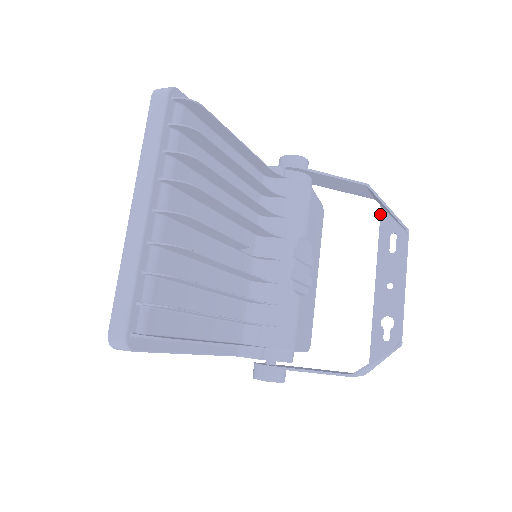
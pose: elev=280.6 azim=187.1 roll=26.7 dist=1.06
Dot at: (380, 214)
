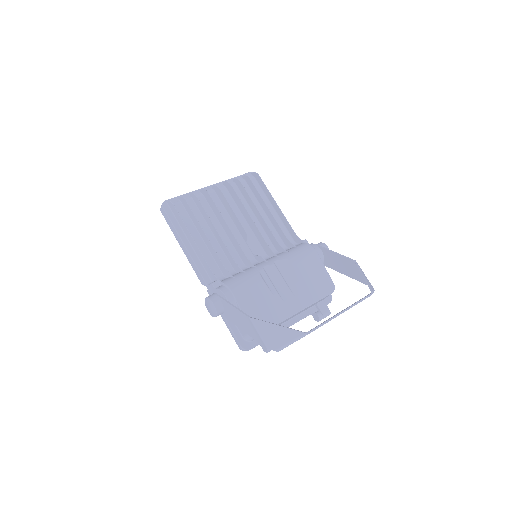
Dot at: occluded
